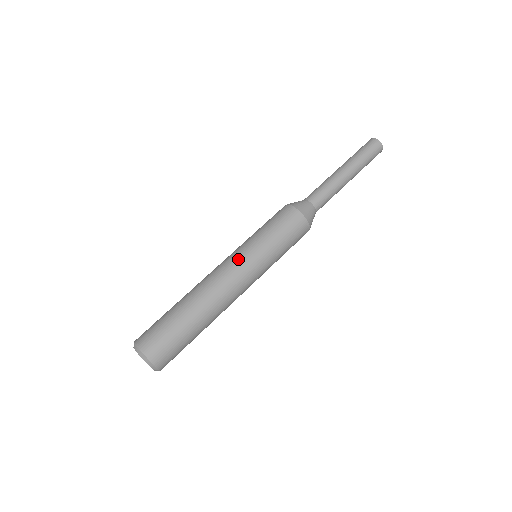
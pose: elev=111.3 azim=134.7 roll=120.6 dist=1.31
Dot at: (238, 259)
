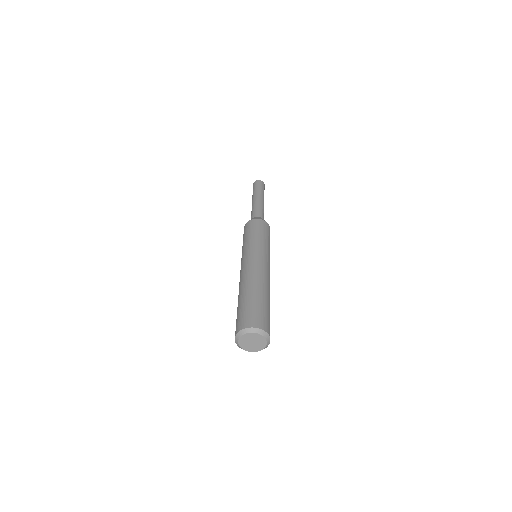
Dot at: (241, 261)
